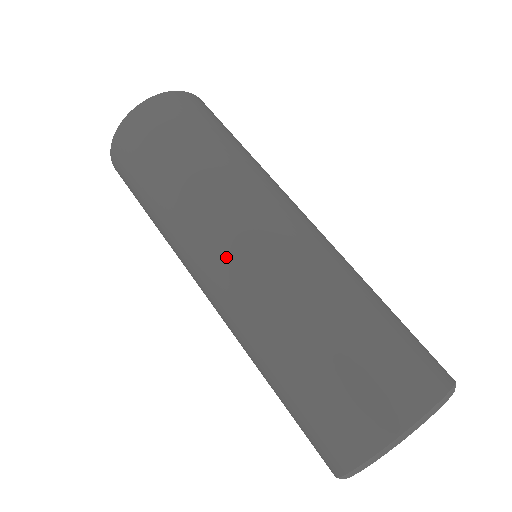
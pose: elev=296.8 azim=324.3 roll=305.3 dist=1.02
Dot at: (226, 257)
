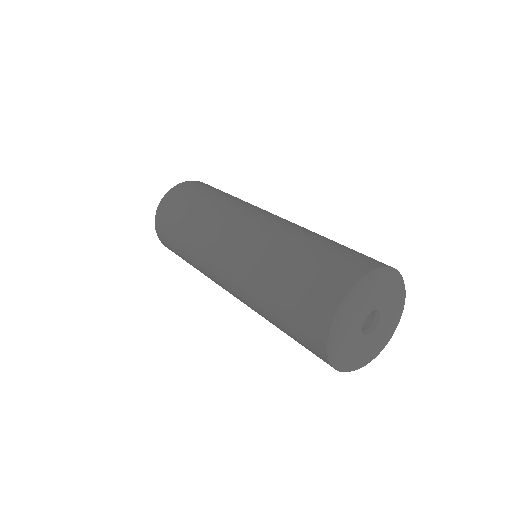
Dot at: (251, 218)
